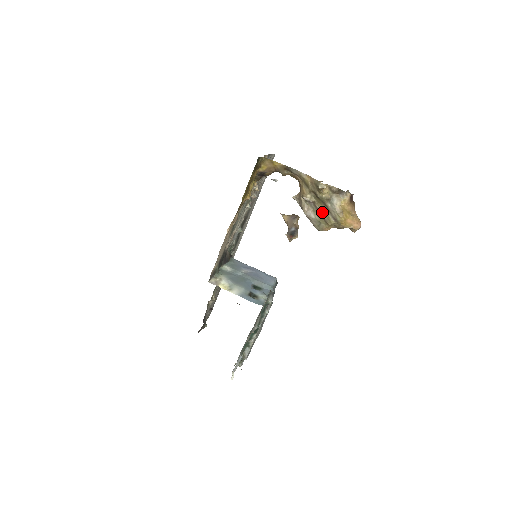
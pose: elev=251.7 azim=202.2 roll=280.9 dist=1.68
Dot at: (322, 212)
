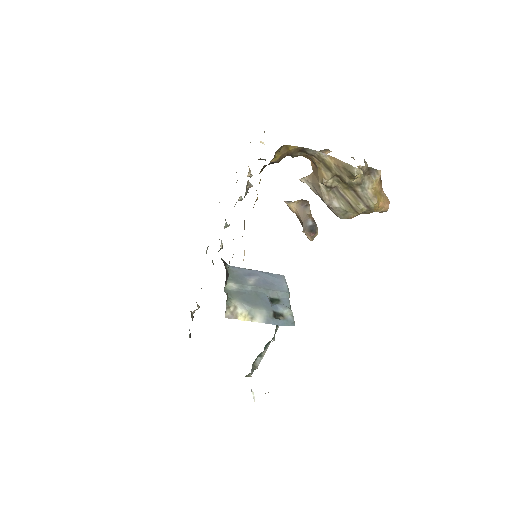
Dot at: (349, 199)
